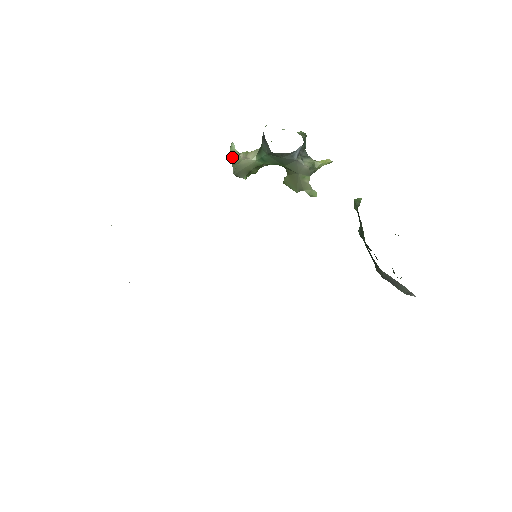
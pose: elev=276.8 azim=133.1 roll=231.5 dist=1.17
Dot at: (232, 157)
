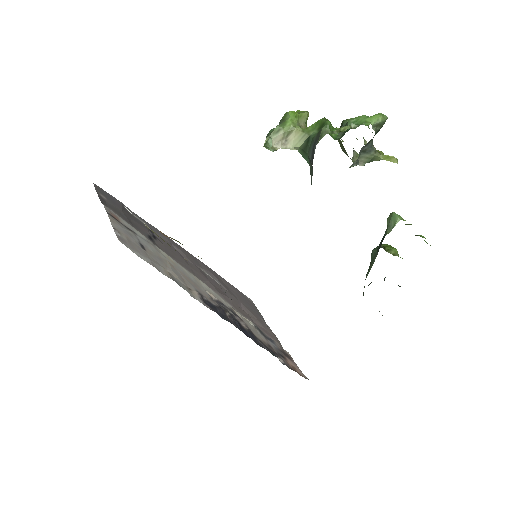
Dot at: (265, 147)
